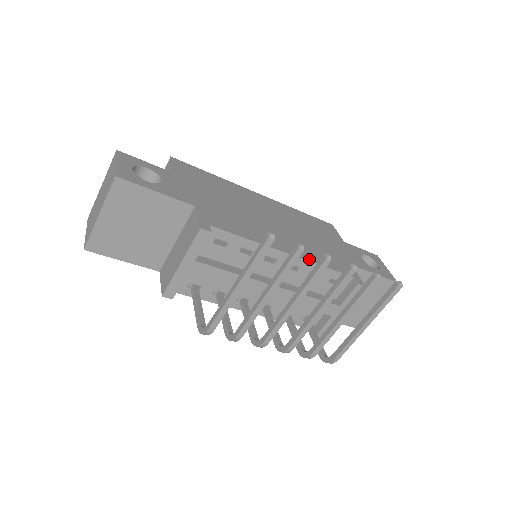
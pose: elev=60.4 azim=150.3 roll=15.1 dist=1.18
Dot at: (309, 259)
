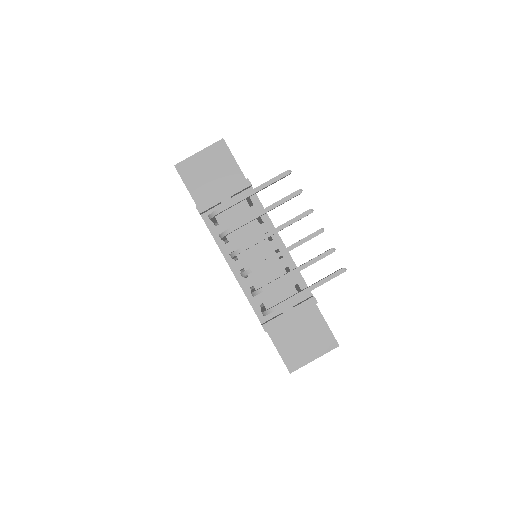
Dot at: occluded
